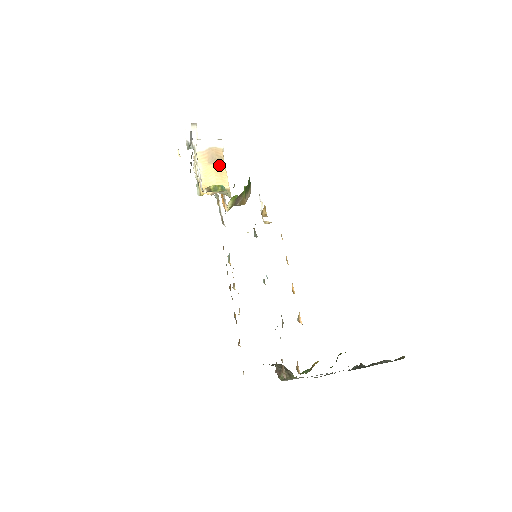
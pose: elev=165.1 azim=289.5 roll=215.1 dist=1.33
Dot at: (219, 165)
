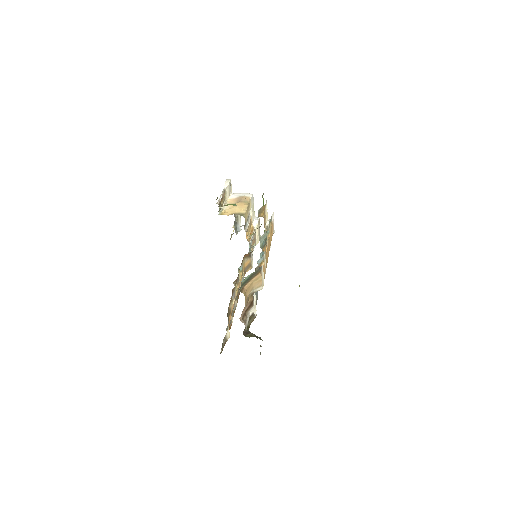
Dot at: (243, 203)
